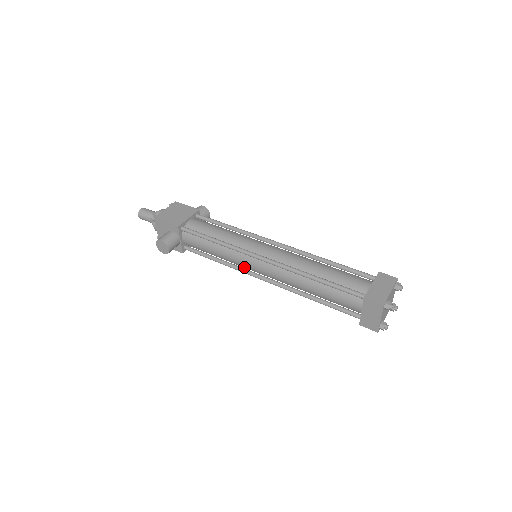
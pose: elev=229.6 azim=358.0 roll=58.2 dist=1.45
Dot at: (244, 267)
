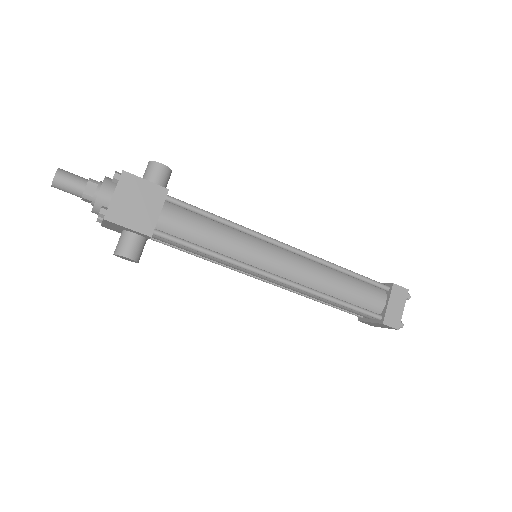
Dot at: occluded
